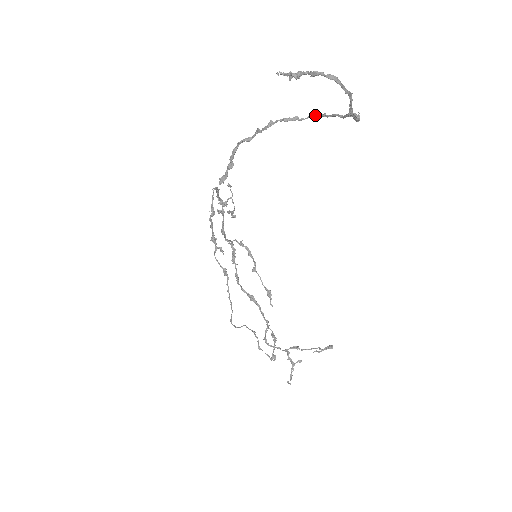
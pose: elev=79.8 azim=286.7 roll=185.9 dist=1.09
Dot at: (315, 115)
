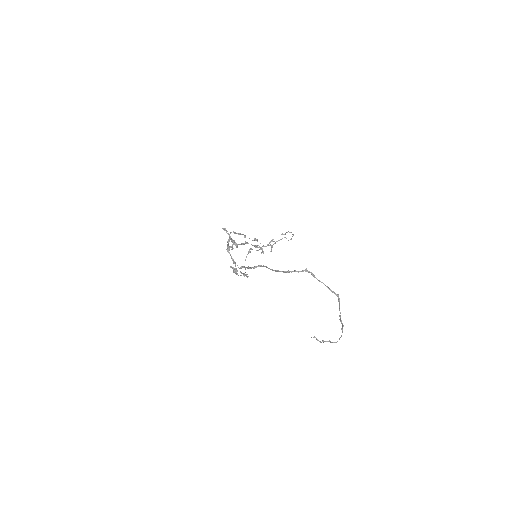
Dot at: occluded
